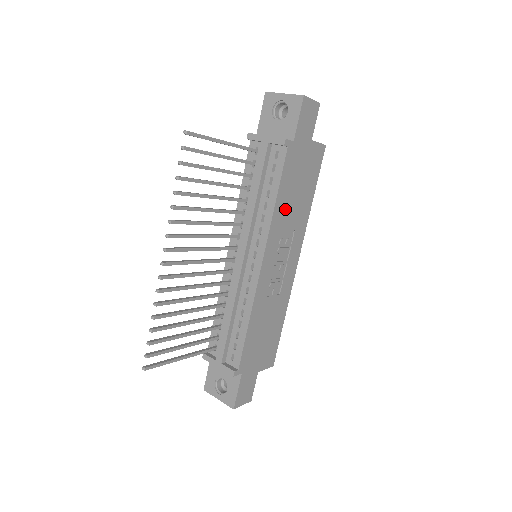
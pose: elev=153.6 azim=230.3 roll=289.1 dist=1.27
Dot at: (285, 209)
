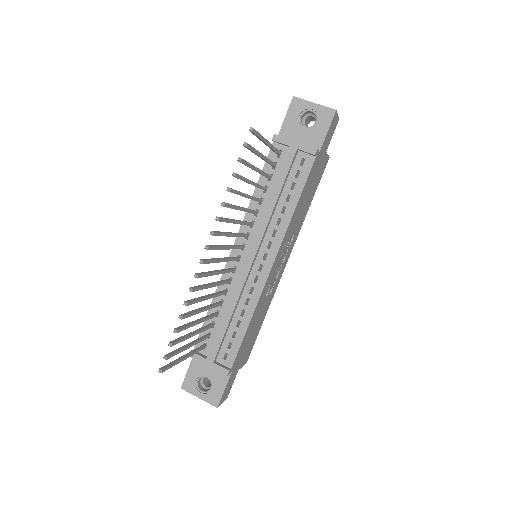
Dot at: (297, 215)
